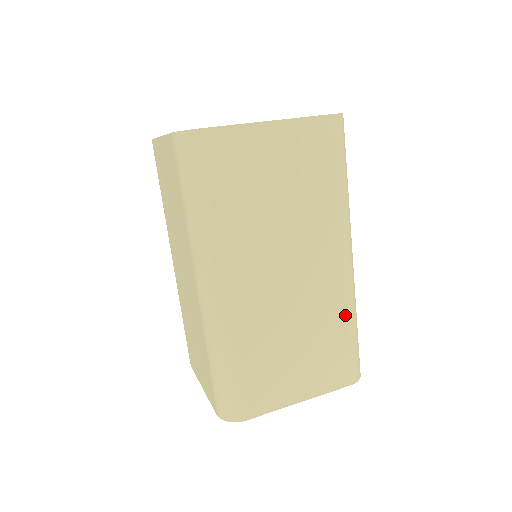
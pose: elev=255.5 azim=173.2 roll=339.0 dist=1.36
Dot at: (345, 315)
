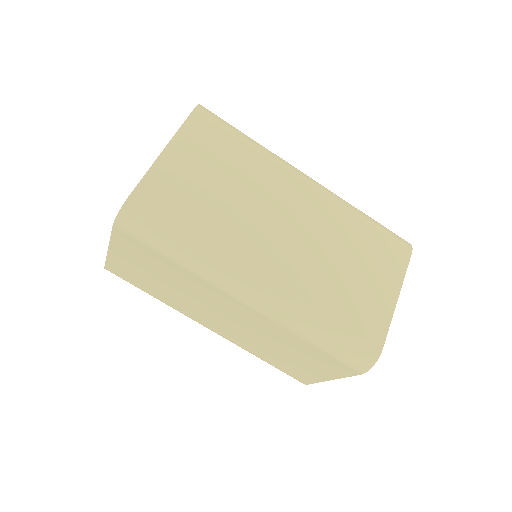
Dot at: (352, 215)
